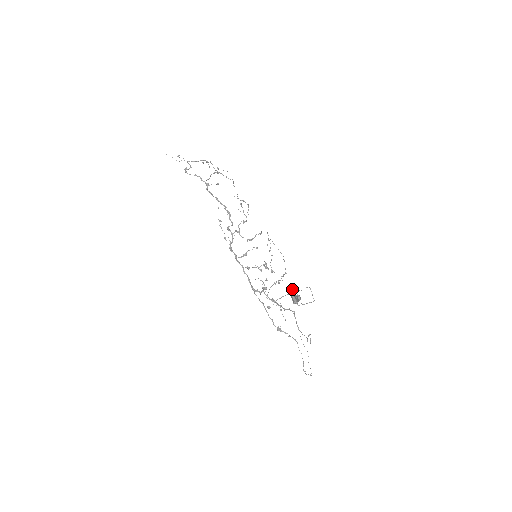
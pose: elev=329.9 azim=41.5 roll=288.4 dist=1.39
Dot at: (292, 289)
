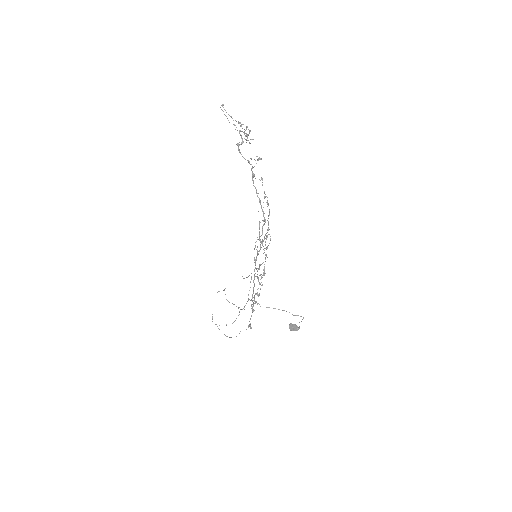
Dot at: occluded
